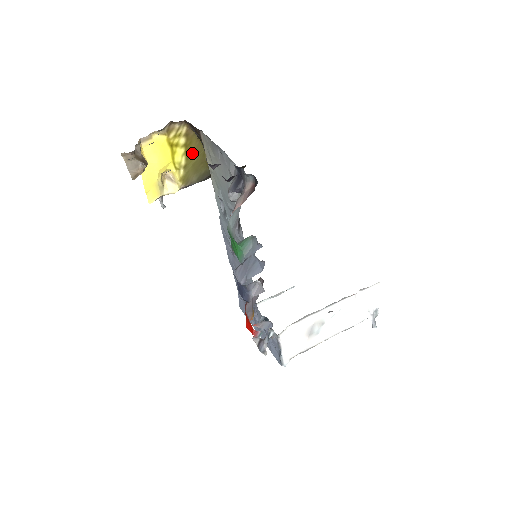
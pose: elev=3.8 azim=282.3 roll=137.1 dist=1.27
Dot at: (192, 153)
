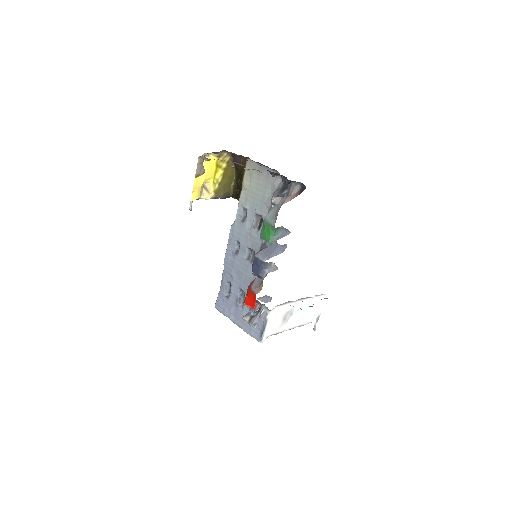
Dot at: (226, 176)
